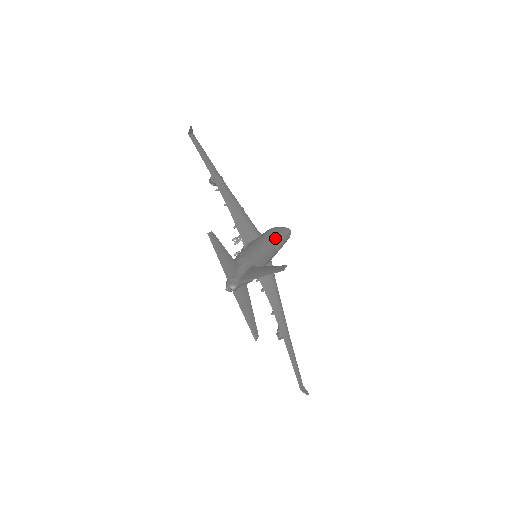
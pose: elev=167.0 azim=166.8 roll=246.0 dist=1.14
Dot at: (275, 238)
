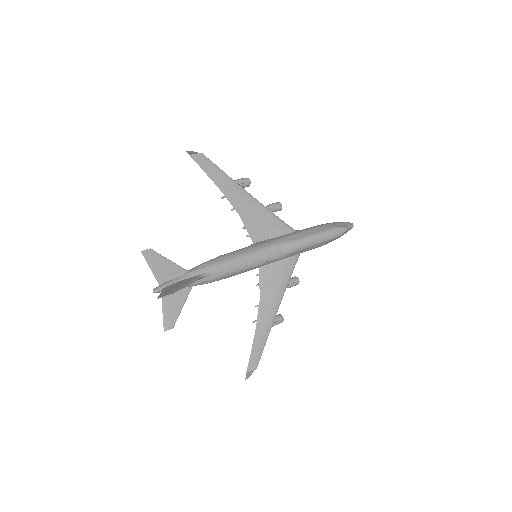
Dot at: (290, 242)
